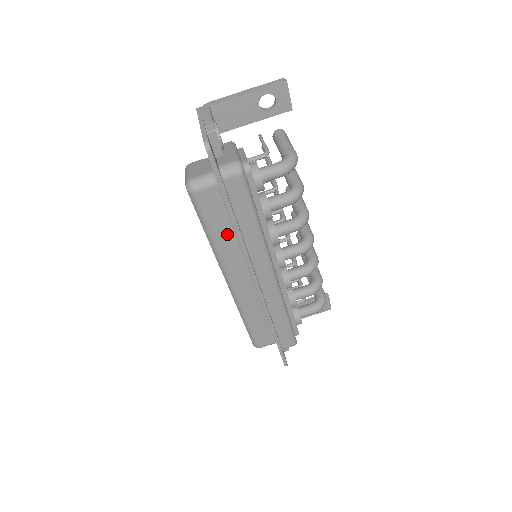
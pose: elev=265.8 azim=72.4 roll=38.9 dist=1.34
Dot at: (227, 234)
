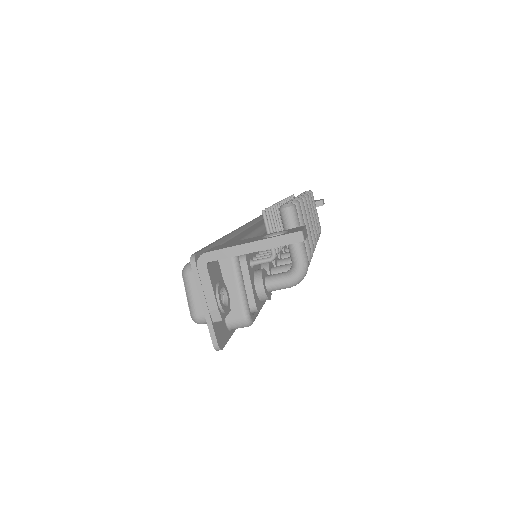
Dot at: occluded
